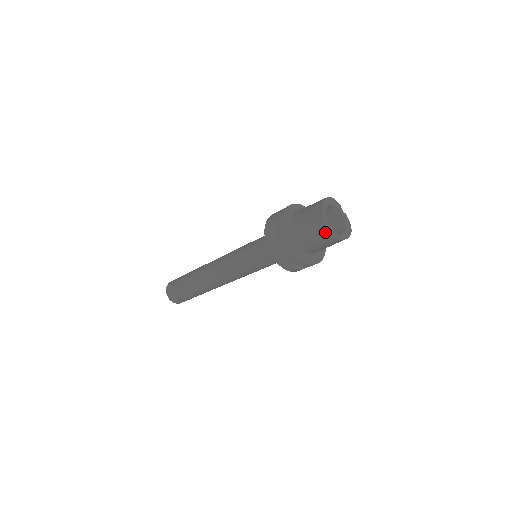
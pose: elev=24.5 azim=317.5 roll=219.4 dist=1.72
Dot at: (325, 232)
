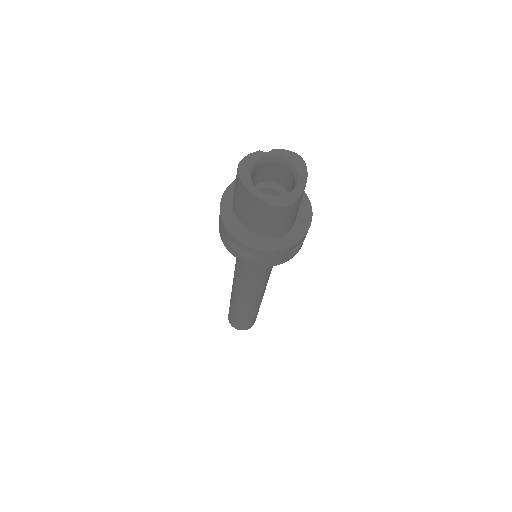
Dot at: (283, 209)
